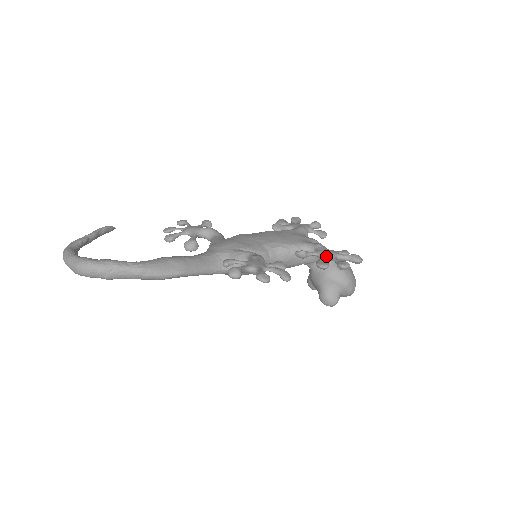
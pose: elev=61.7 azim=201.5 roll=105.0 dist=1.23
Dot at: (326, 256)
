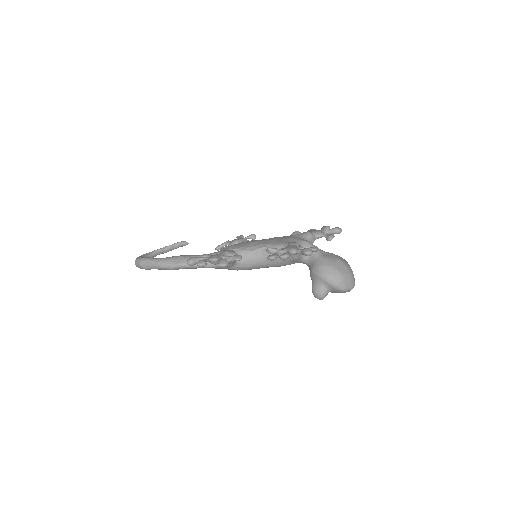
Dot at: (284, 251)
